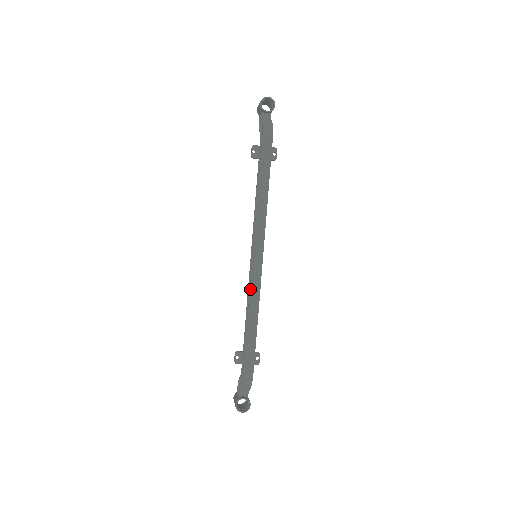
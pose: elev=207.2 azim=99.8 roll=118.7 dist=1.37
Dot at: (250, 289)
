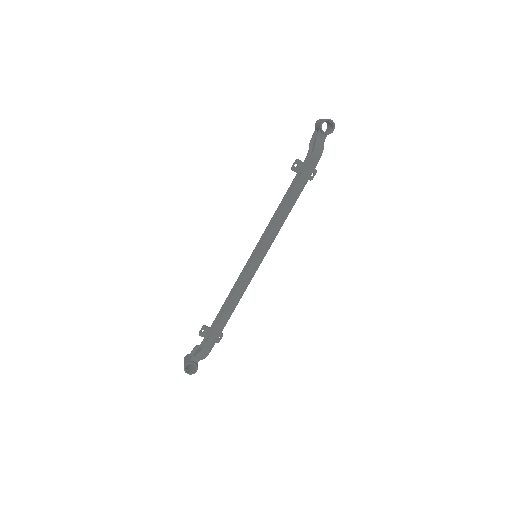
Dot at: (239, 283)
